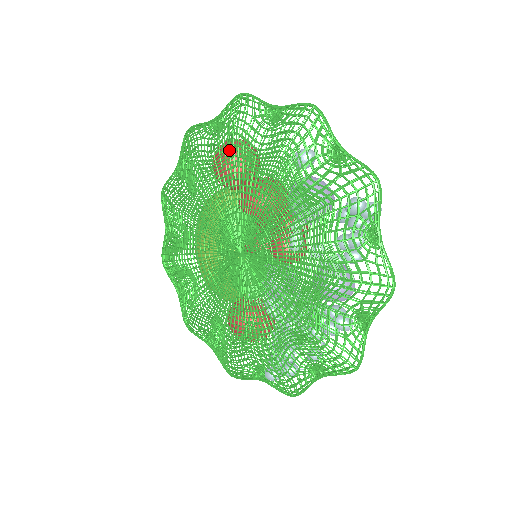
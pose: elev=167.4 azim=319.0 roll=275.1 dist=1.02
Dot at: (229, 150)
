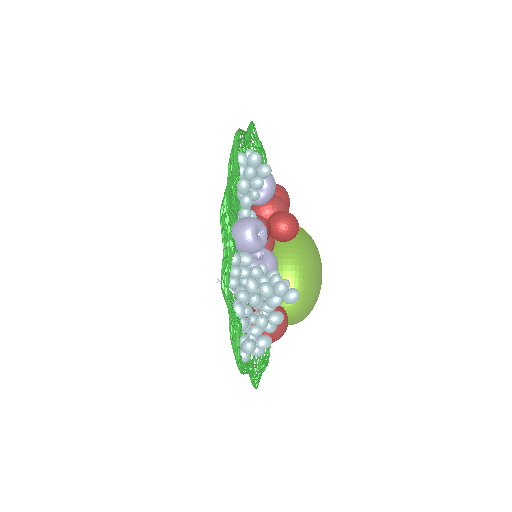
Dot at: occluded
